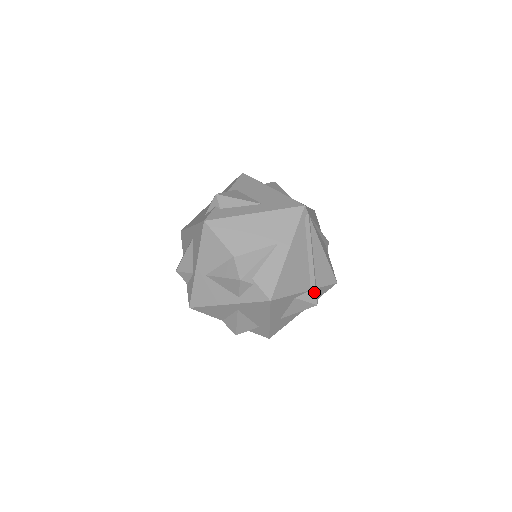
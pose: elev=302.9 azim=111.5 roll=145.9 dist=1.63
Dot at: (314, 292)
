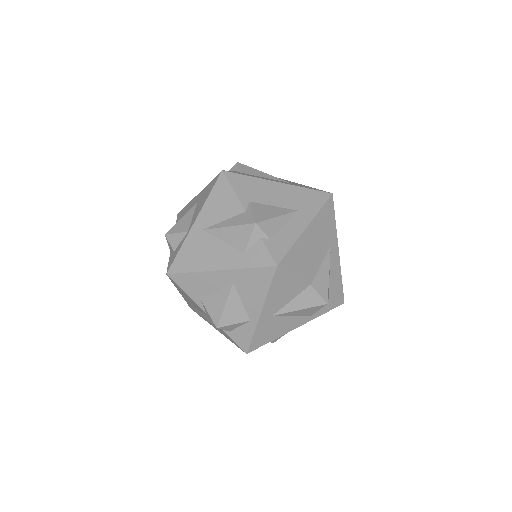
Dot at: occluded
